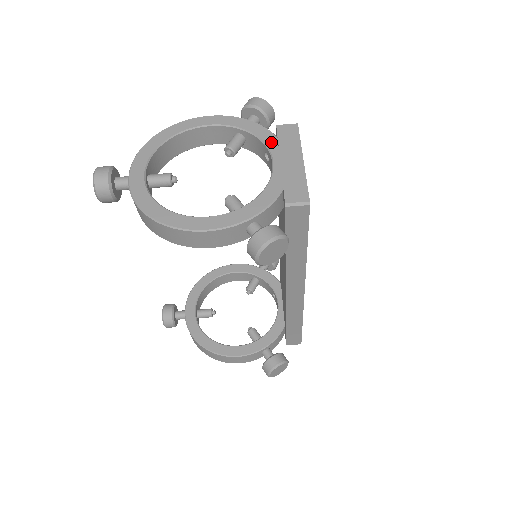
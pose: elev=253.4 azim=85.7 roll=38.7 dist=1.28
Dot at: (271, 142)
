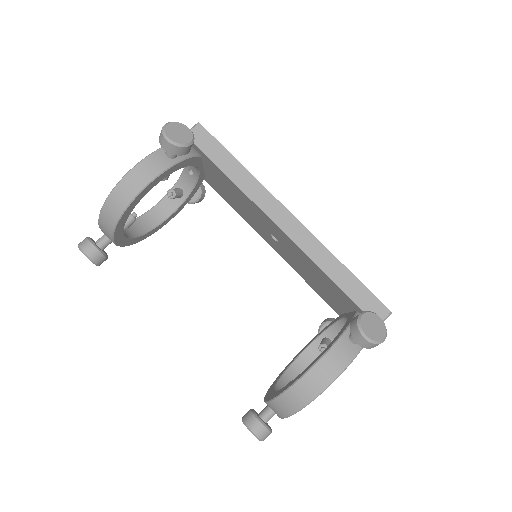
Dot at: occluded
